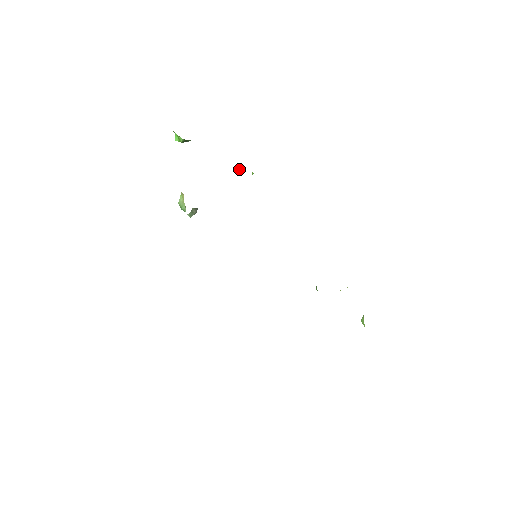
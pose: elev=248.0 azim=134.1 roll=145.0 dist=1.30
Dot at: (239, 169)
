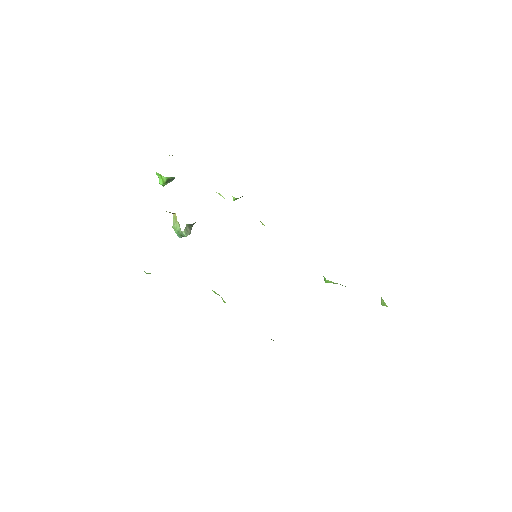
Dot at: (220, 194)
